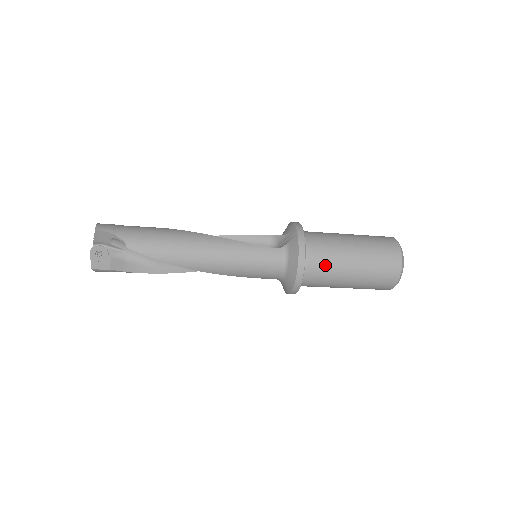
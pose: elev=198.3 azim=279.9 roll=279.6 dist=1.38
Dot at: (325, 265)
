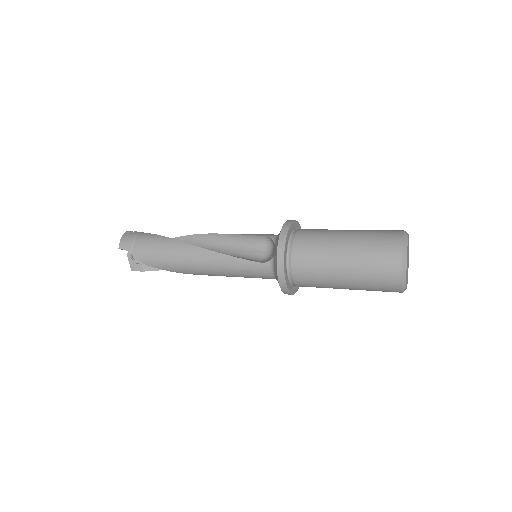
Dot at: (312, 281)
